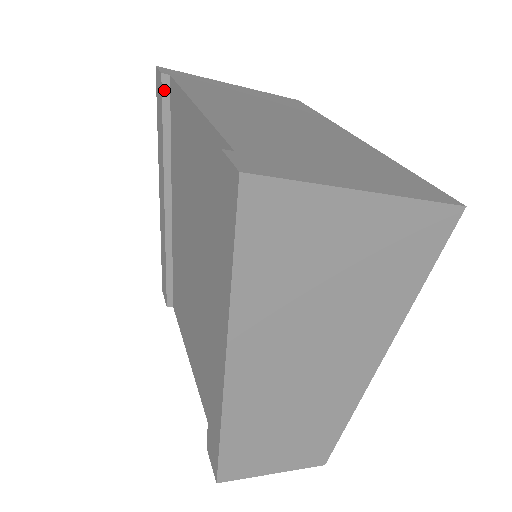
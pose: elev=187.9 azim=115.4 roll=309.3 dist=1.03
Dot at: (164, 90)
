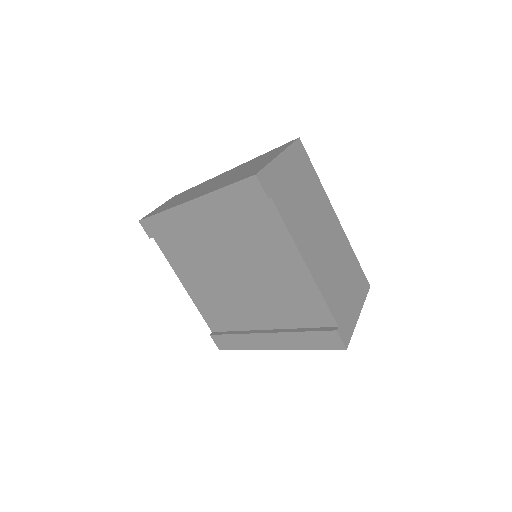
Dot at: (261, 201)
